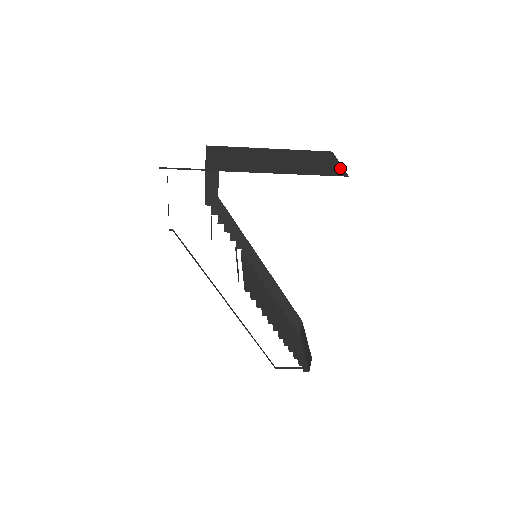
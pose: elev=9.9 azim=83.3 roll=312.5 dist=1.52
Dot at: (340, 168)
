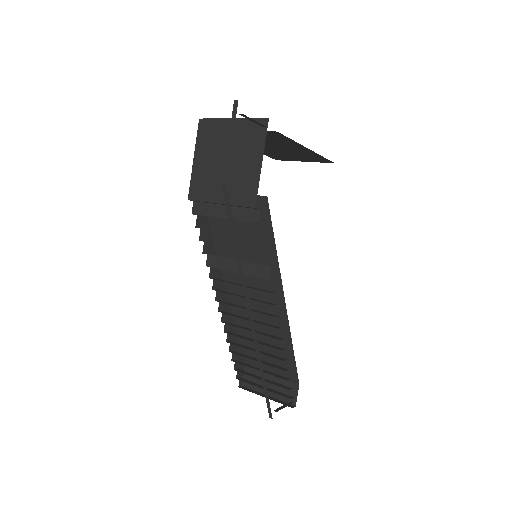
Dot at: occluded
